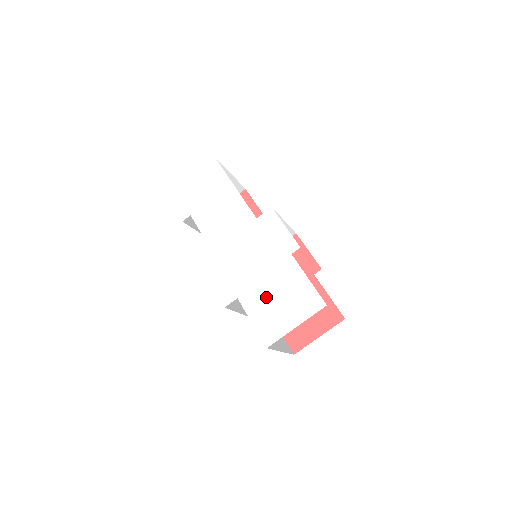
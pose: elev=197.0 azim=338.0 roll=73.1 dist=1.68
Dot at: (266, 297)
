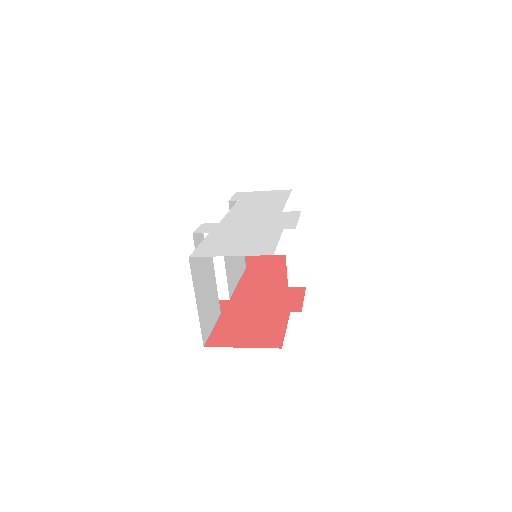
Dot at: (231, 238)
